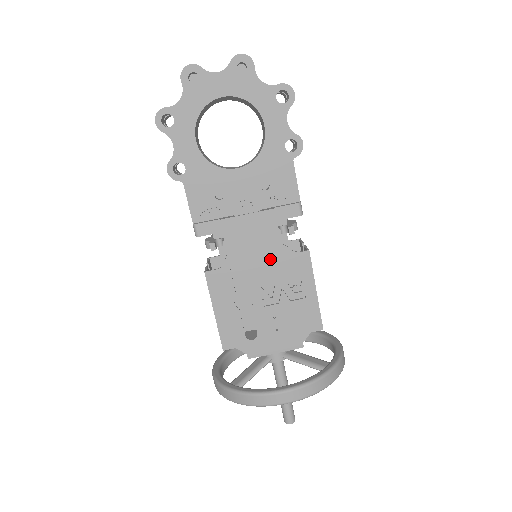
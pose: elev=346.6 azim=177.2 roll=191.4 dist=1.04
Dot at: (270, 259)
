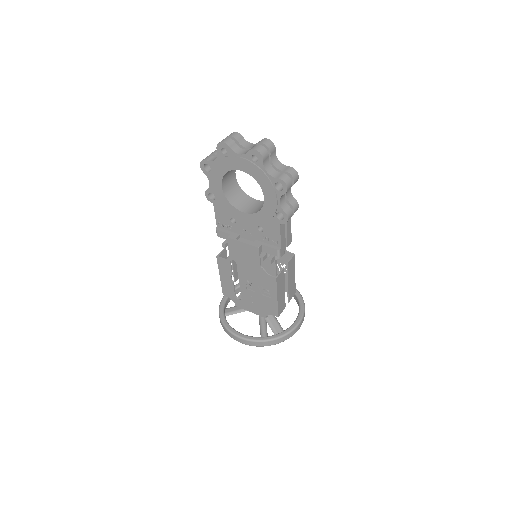
Dot at: (253, 270)
